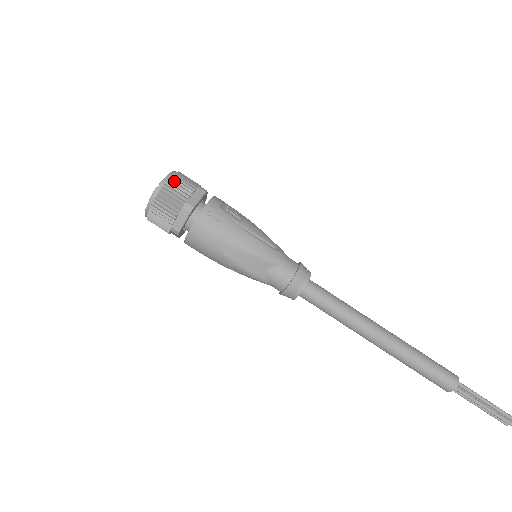
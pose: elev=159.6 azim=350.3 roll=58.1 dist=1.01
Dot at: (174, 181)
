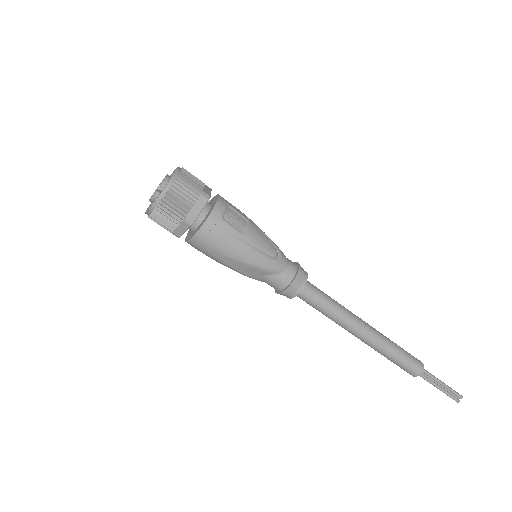
Dot at: (175, 191)
